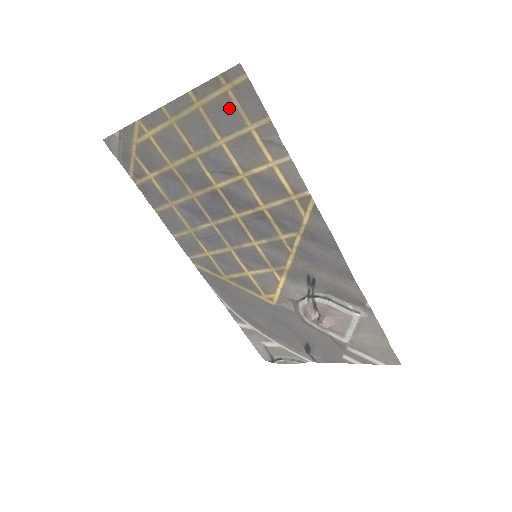
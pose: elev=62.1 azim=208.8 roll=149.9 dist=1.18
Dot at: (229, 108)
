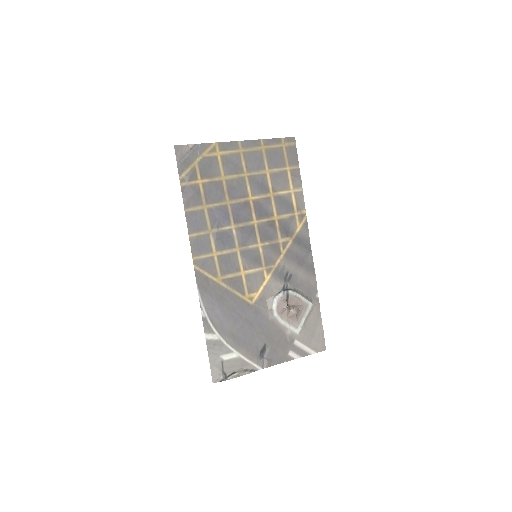
Dot at: (280, 155)
